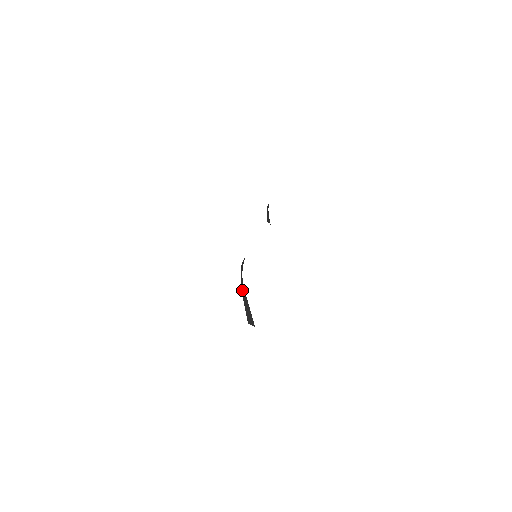
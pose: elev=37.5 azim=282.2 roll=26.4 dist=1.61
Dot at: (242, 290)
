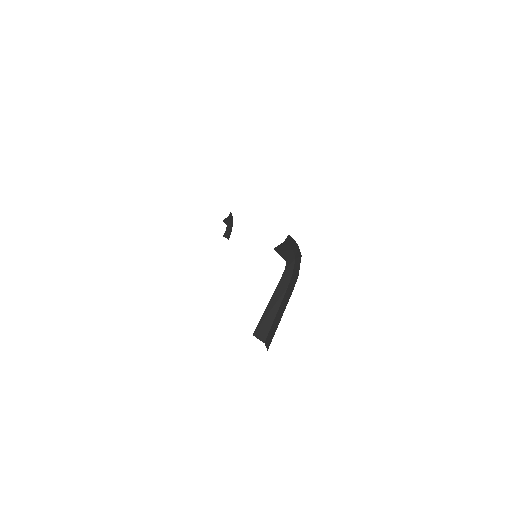
Dot at: (282, 281)
